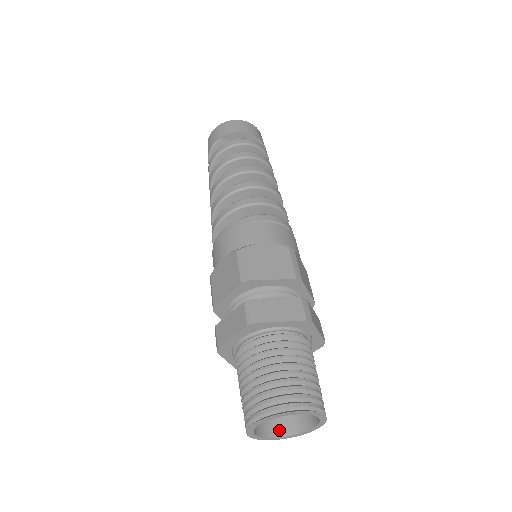
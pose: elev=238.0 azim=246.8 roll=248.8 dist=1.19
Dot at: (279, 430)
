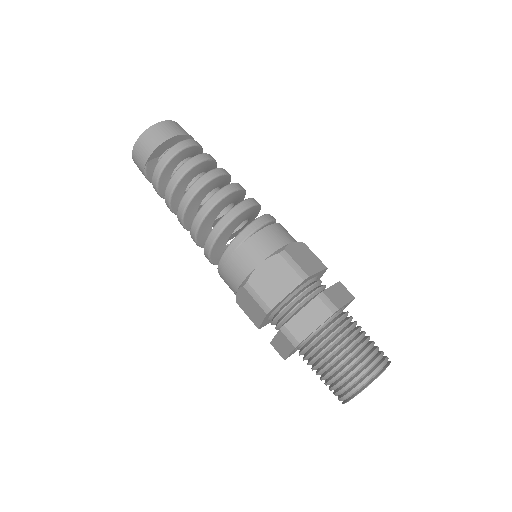
Dot at: occluded
